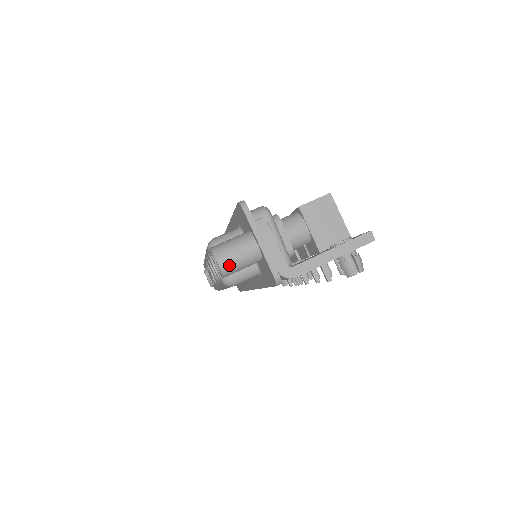
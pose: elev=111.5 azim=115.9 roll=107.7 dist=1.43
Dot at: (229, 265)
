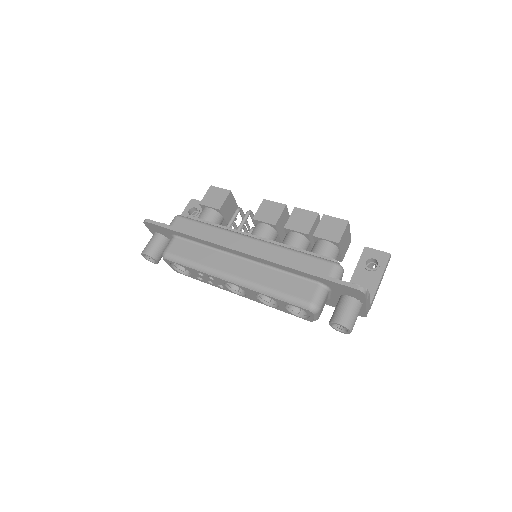
Dot at: occluded
